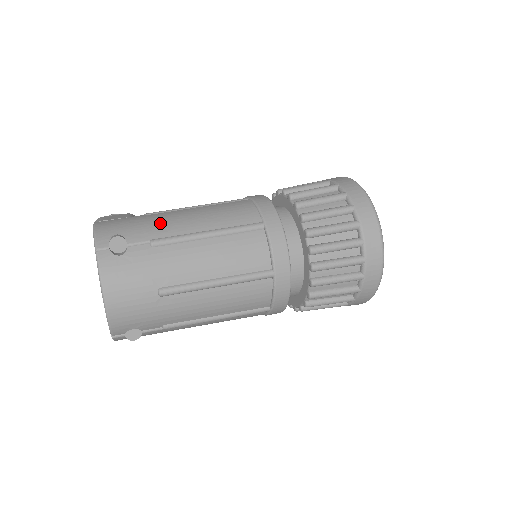
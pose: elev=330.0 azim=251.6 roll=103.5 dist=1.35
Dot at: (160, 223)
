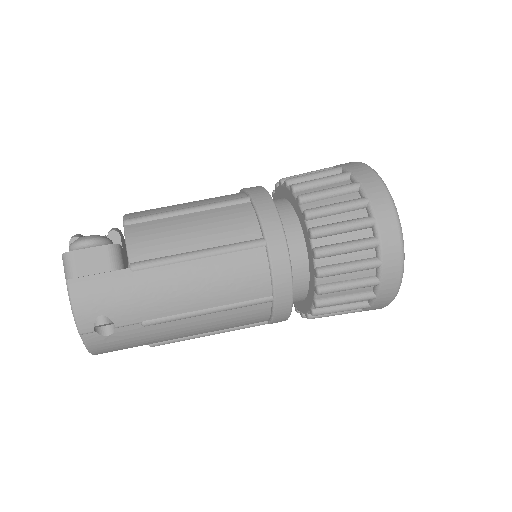
Dot at: (153, 298)
